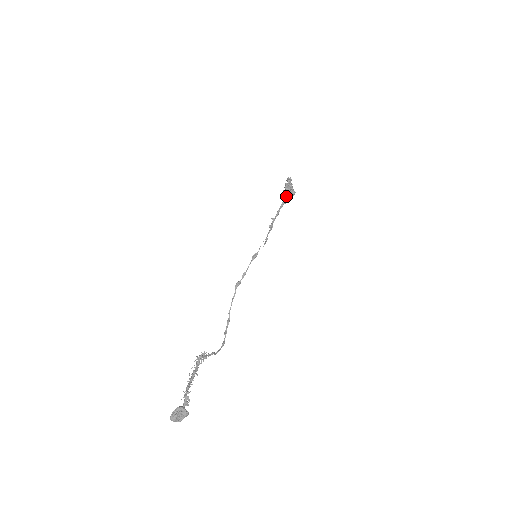
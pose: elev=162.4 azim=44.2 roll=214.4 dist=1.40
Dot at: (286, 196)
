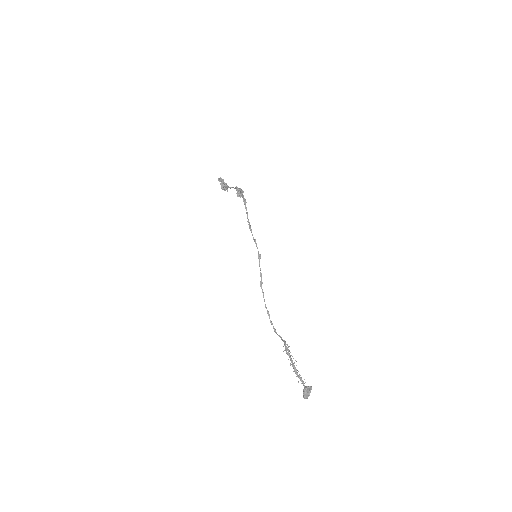
Dot at: occluded
